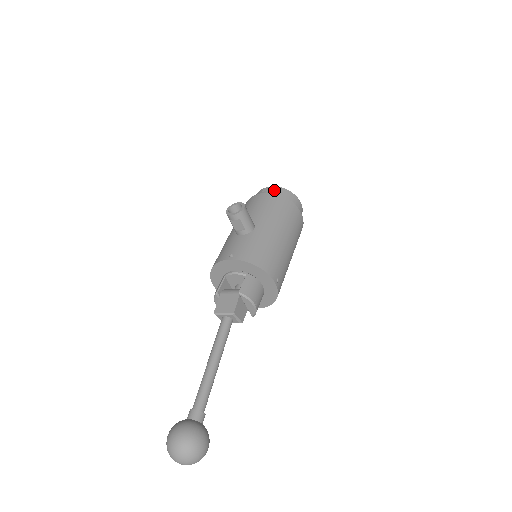
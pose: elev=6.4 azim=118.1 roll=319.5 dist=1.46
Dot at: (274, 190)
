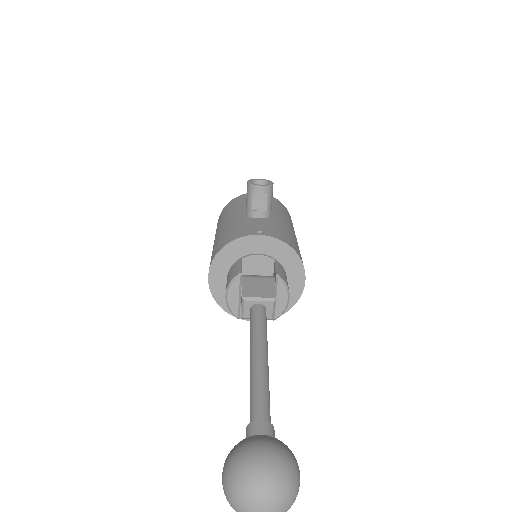
Dot at: occluded
